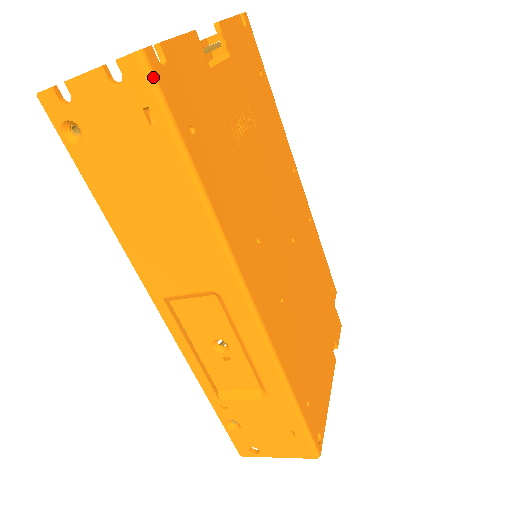
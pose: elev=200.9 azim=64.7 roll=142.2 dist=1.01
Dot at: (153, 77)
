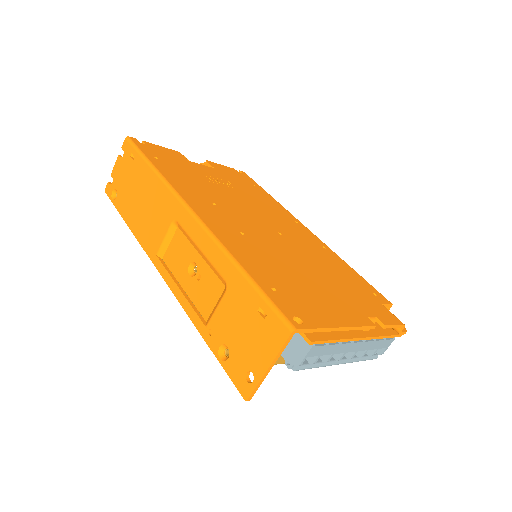
Dot at: (132, 142)
